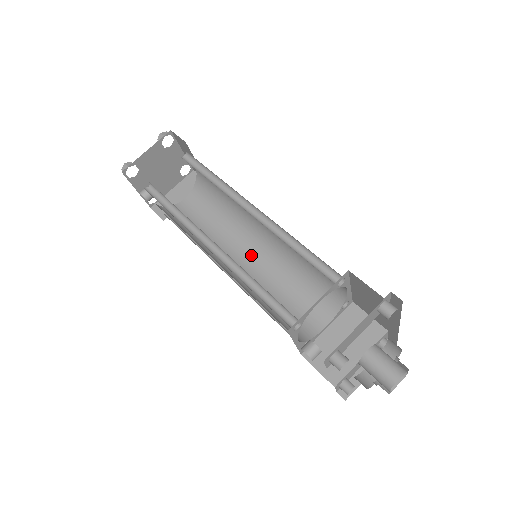
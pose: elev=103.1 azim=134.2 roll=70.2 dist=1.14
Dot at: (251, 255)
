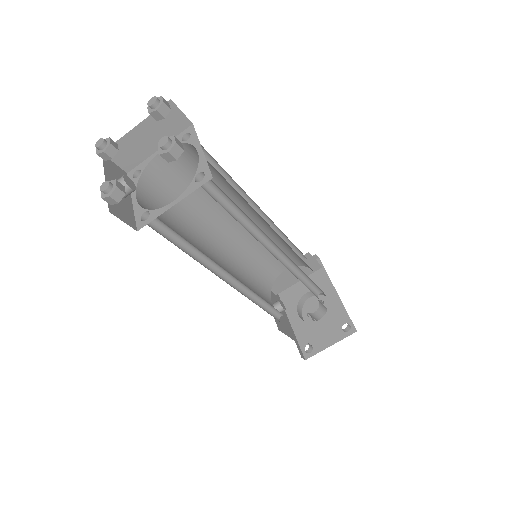
Dot at: (239, 223)
